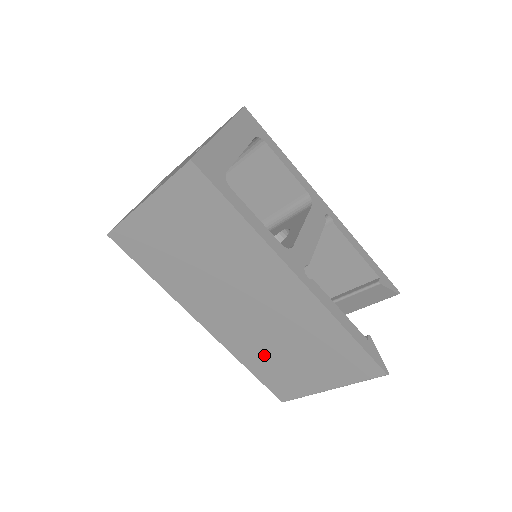
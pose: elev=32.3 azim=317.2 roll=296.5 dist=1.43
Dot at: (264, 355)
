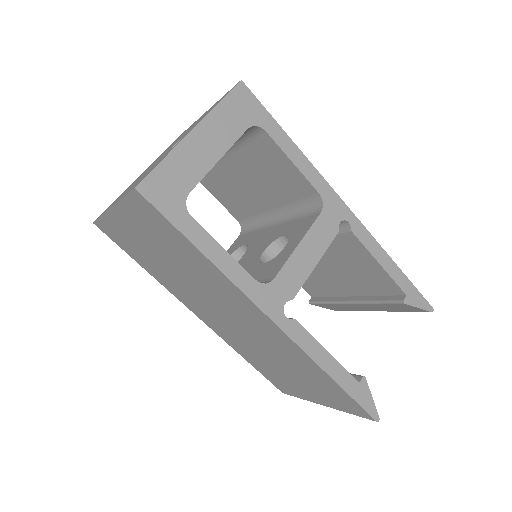
Dot at: (257, 358)
